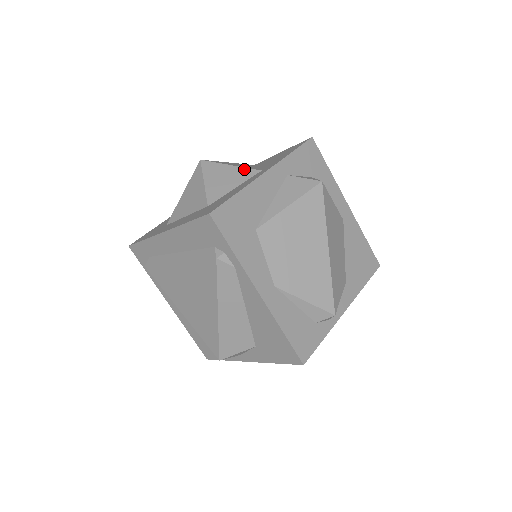
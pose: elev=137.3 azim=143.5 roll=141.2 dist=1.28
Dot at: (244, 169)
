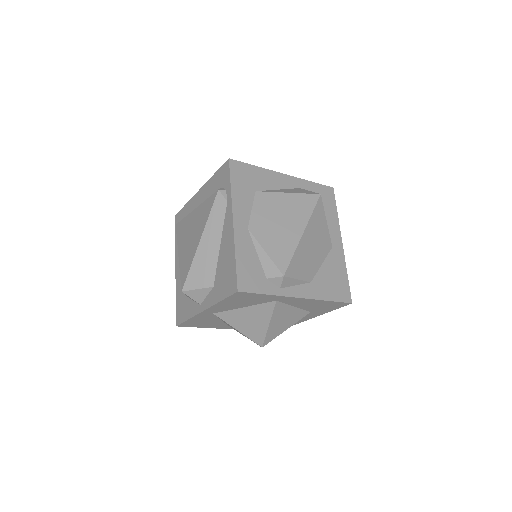
Dot at: occluded
